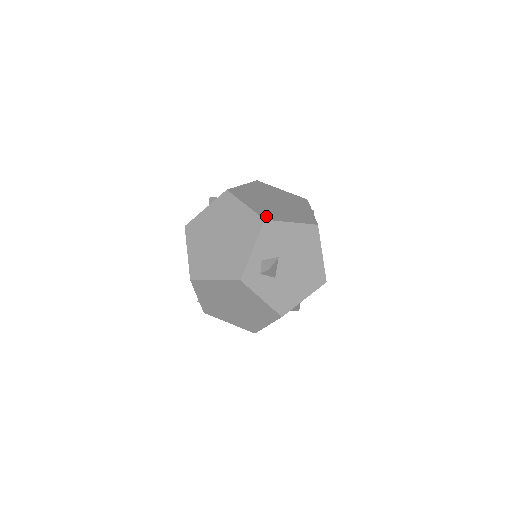
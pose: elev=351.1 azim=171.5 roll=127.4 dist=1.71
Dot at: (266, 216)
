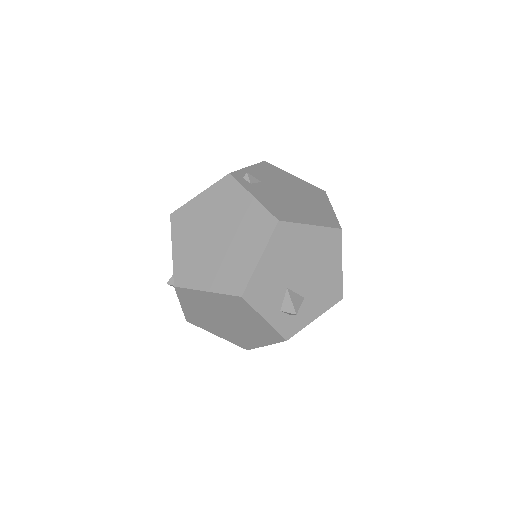
Dot at: (236, 287)
